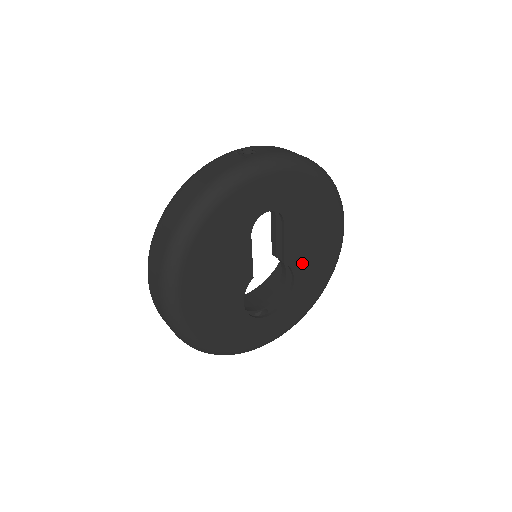
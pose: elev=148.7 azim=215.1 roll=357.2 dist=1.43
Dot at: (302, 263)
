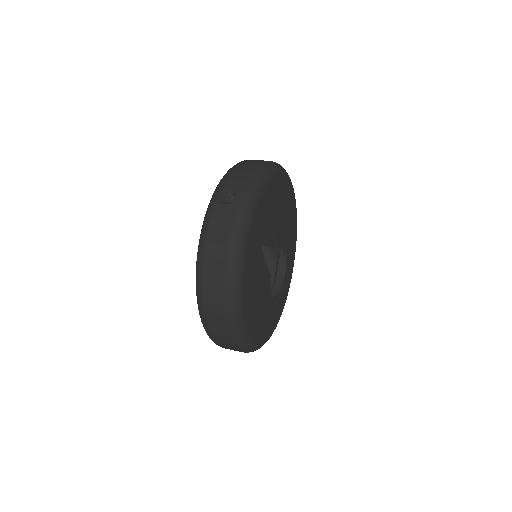
Dot at: (285, 236)
